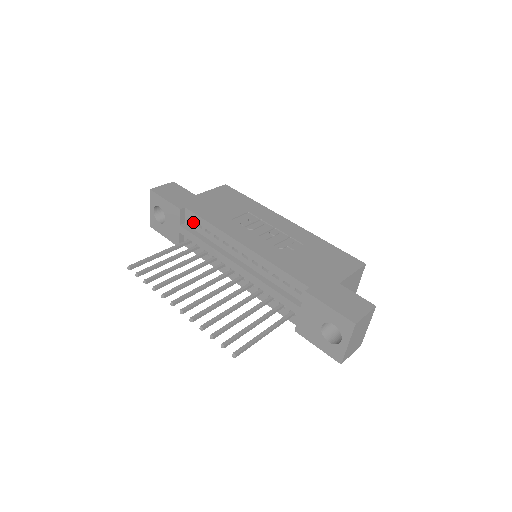
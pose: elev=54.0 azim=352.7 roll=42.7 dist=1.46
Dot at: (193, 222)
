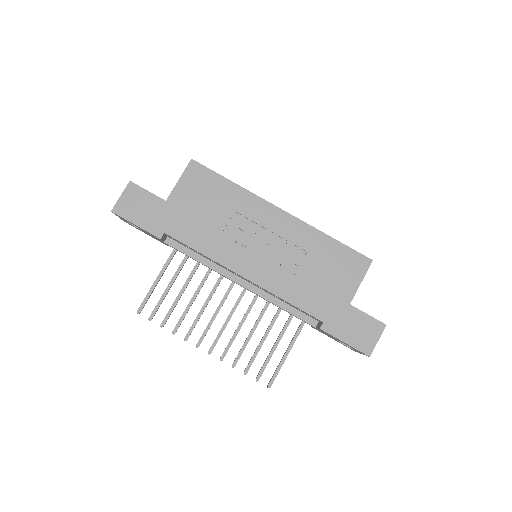
Dot at: (179, 242)
